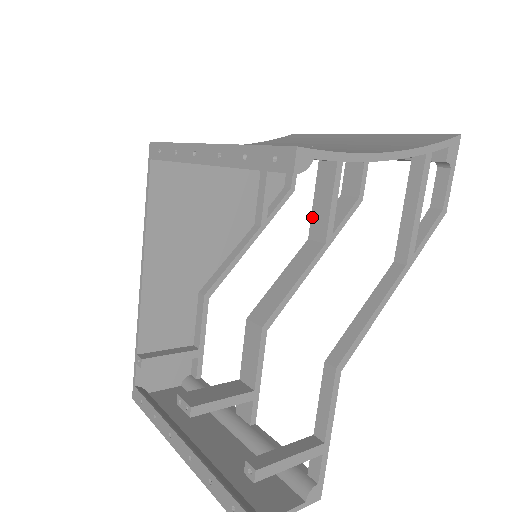
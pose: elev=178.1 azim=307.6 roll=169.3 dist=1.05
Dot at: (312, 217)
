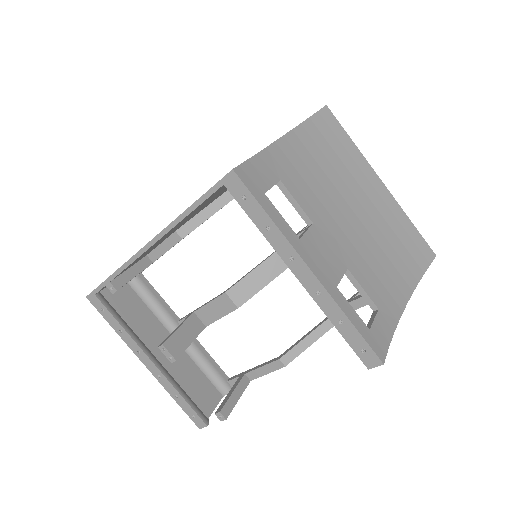
Dot at: occluded
